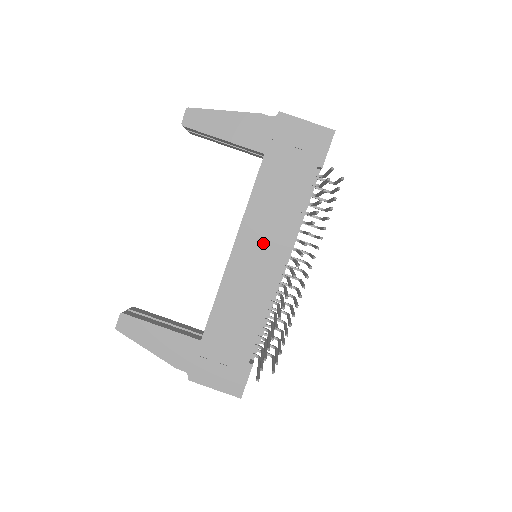
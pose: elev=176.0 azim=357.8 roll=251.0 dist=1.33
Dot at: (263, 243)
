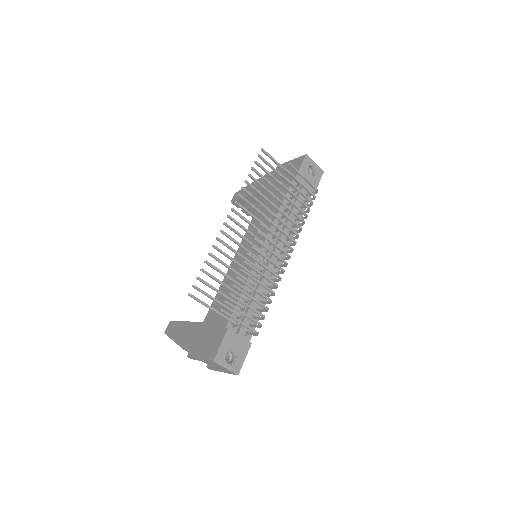
Dot at: occluded
